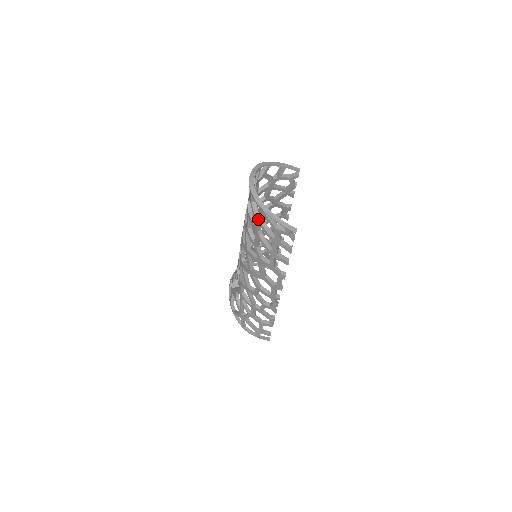
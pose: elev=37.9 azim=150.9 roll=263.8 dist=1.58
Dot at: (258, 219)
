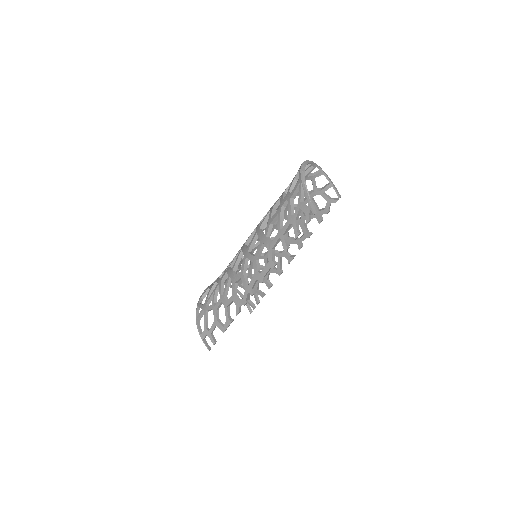
Dot at: (291, 193)
